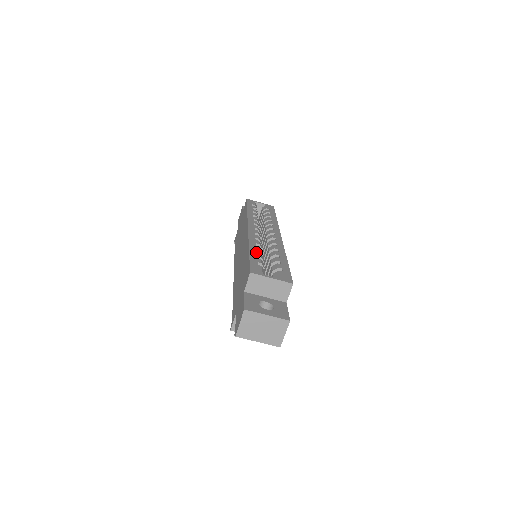
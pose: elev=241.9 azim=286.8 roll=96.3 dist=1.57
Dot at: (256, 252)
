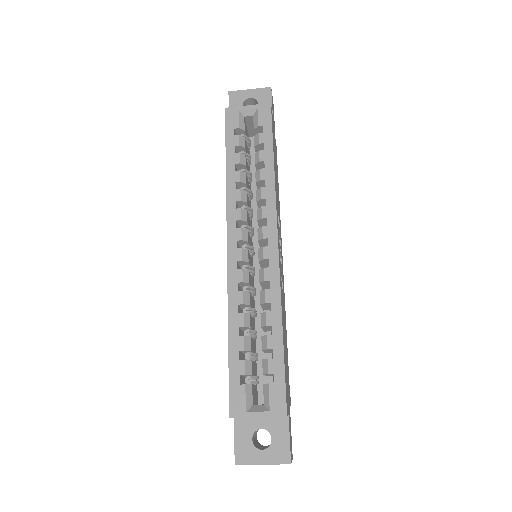
Dot at: (238, 340)
